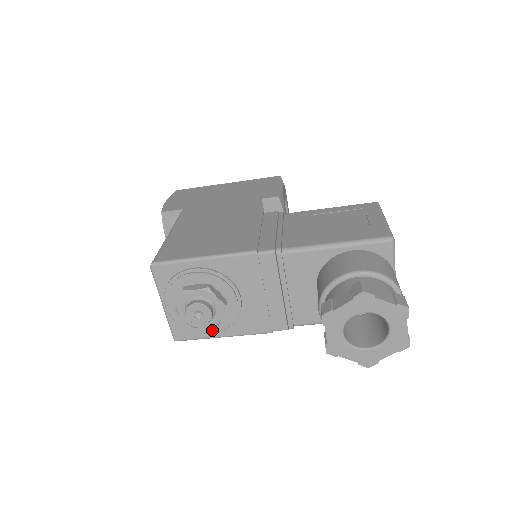
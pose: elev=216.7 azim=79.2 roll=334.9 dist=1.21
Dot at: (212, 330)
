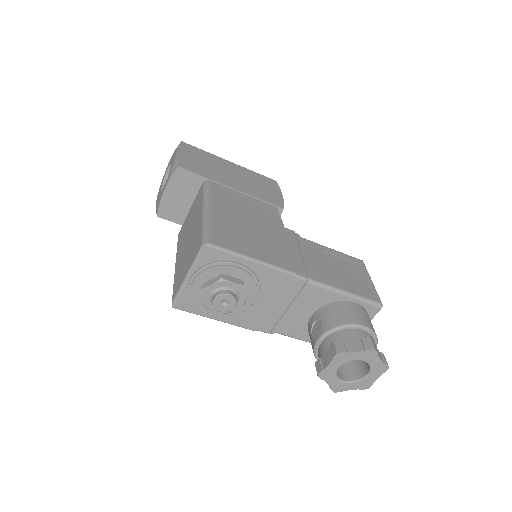
Dot at: (214, 313)
